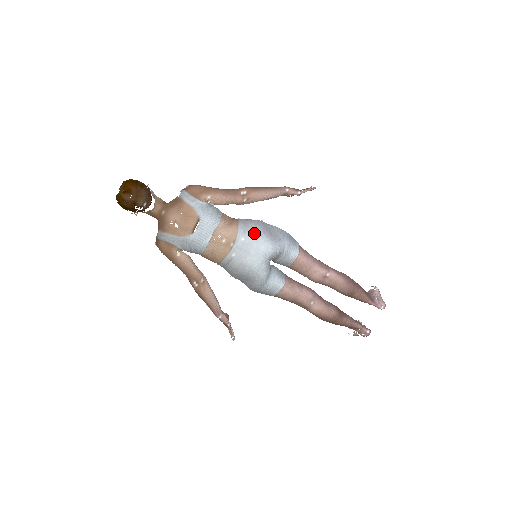
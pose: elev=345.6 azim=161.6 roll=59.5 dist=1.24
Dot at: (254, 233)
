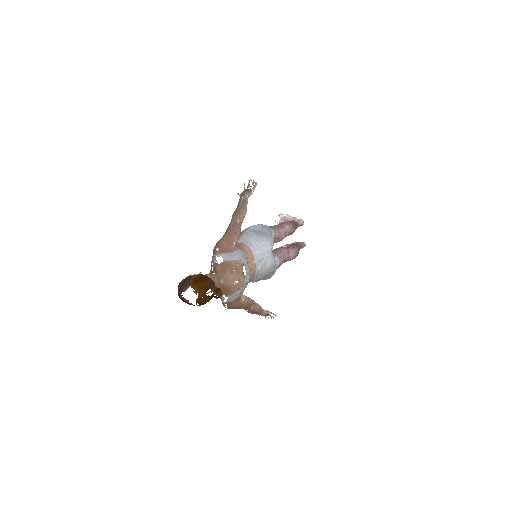
Dot at: (260, 242)
